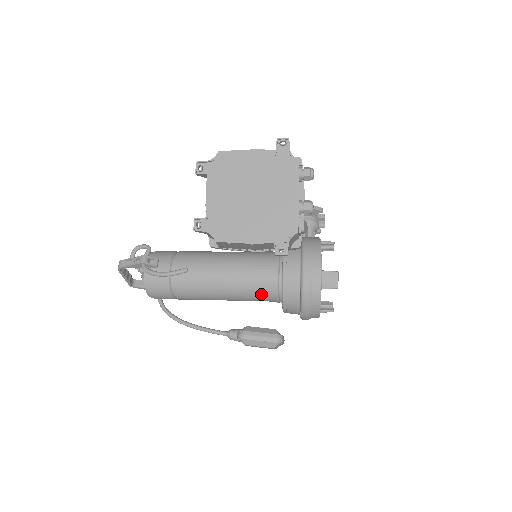
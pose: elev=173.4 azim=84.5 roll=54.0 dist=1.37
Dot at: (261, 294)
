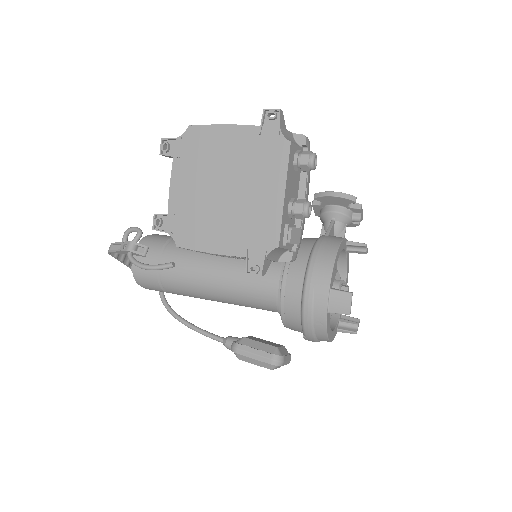
Dot at: (259, 303)
